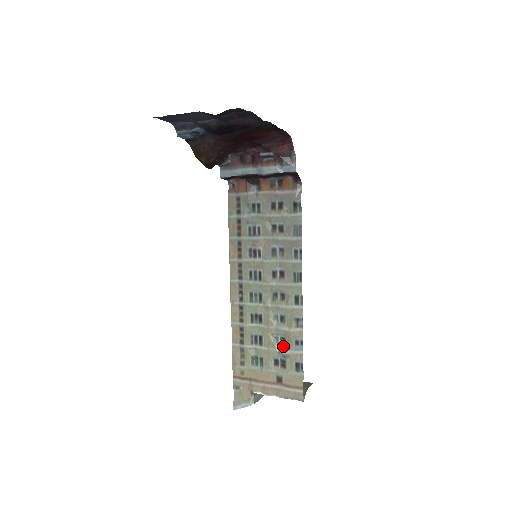
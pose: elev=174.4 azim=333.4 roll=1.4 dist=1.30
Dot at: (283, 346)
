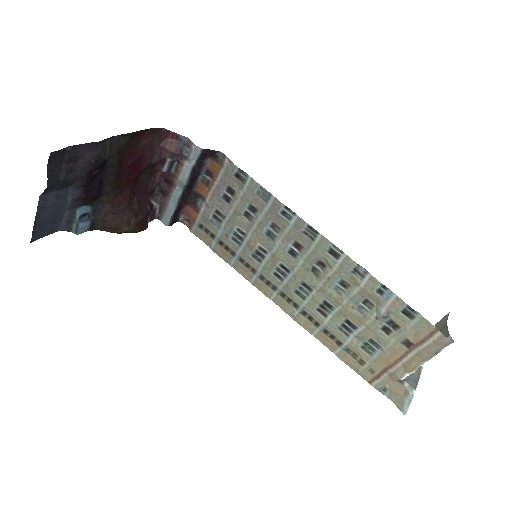
Dot at: (373, 308)
